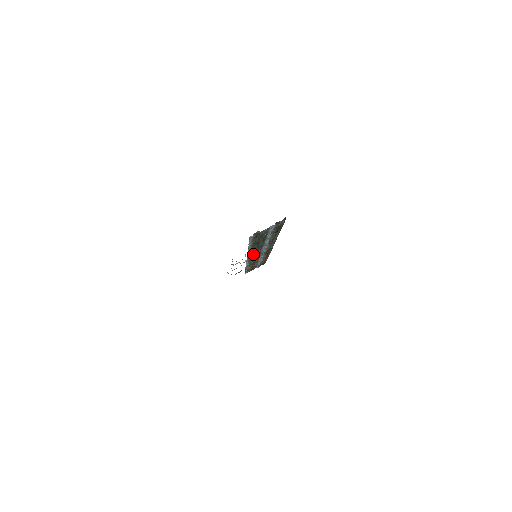
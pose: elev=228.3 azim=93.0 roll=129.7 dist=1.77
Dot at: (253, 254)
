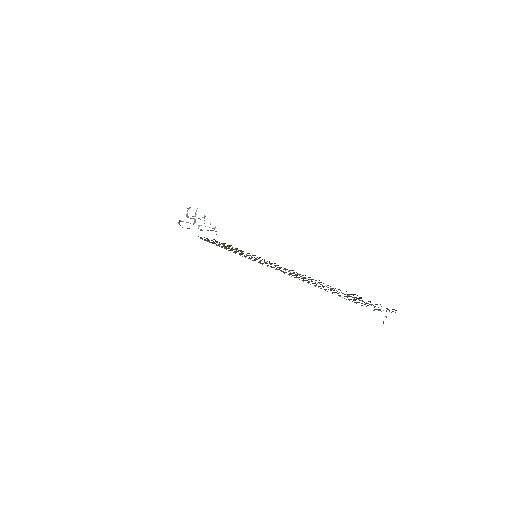
Dot at: (284, 272)
